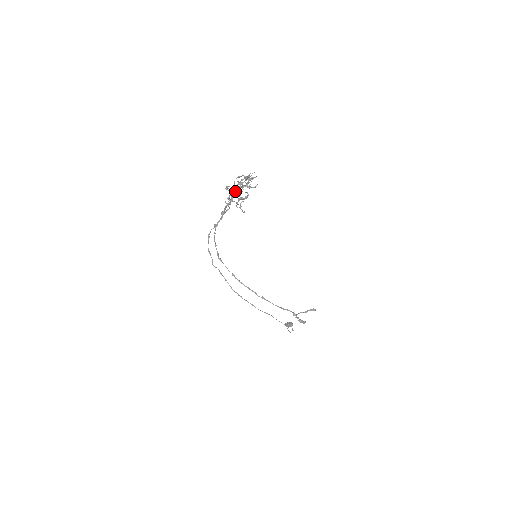
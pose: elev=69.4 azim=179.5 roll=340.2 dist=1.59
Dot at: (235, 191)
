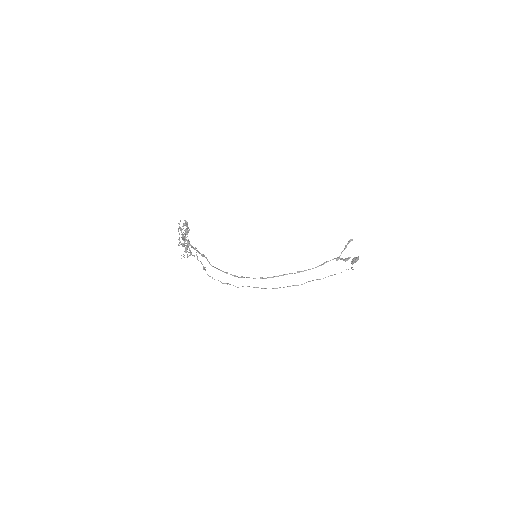
Dot at: occluded
